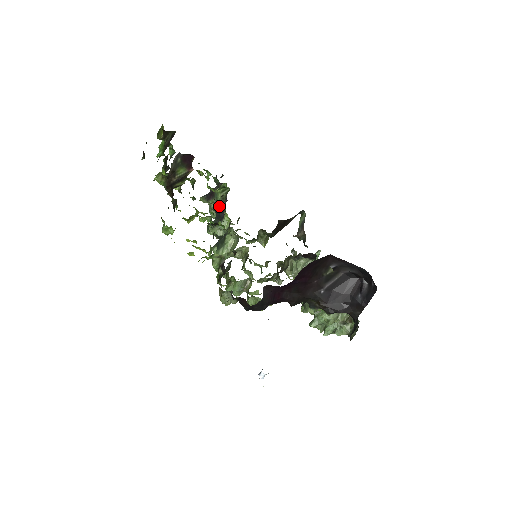
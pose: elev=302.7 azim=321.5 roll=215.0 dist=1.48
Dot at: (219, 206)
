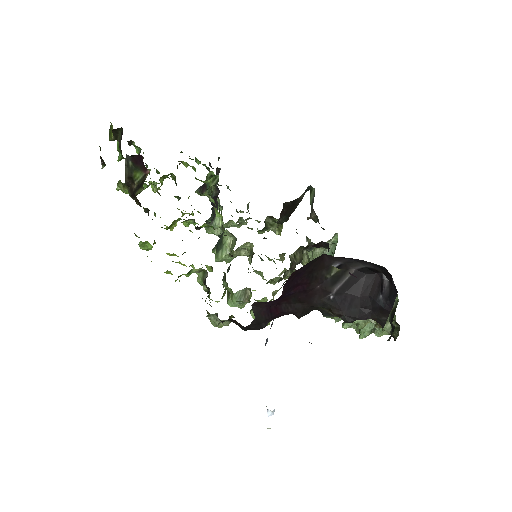
Dot at: (214, 198)
